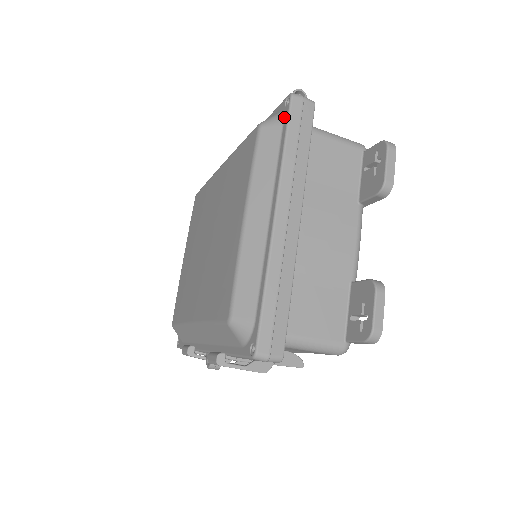
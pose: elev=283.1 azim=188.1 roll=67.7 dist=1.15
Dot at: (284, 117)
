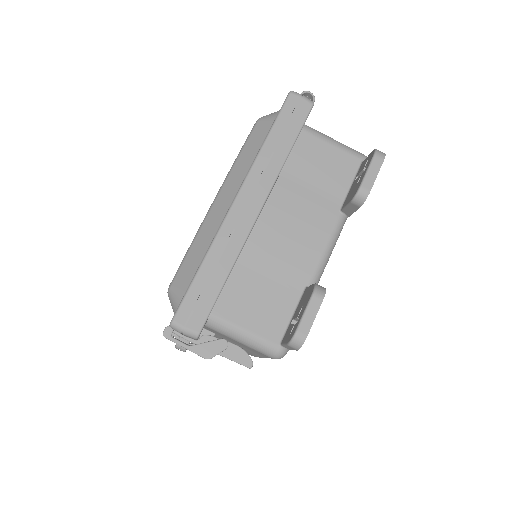
Dot at: (279, 112)
